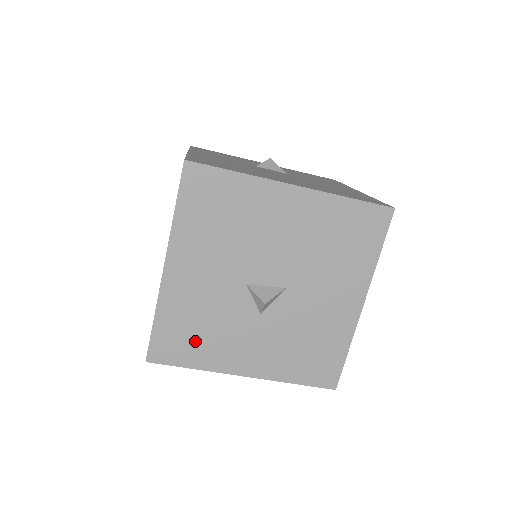
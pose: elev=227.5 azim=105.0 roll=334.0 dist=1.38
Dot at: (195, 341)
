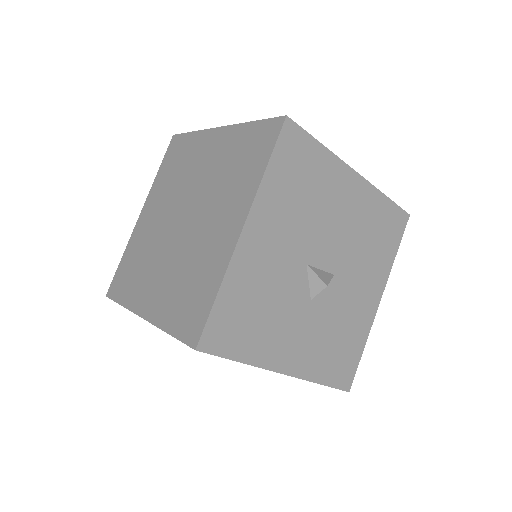
Dot at: (250, 326)
